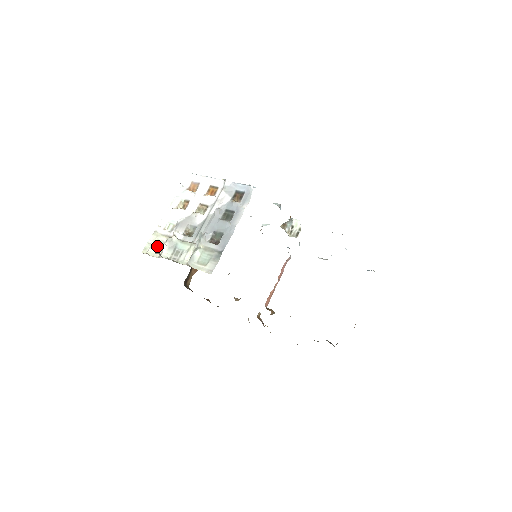
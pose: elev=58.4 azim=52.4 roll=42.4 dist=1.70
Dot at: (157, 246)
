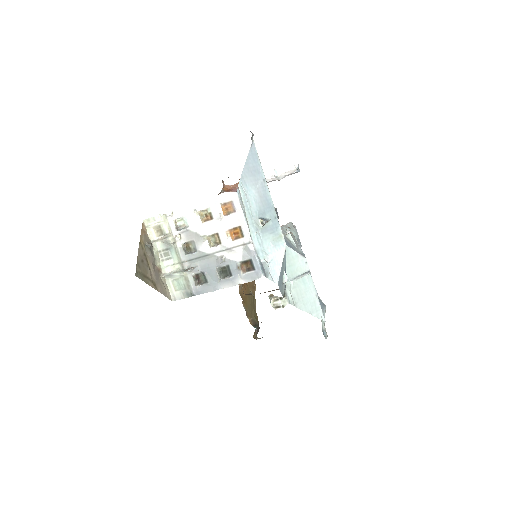
Dot at: (158, 229)
